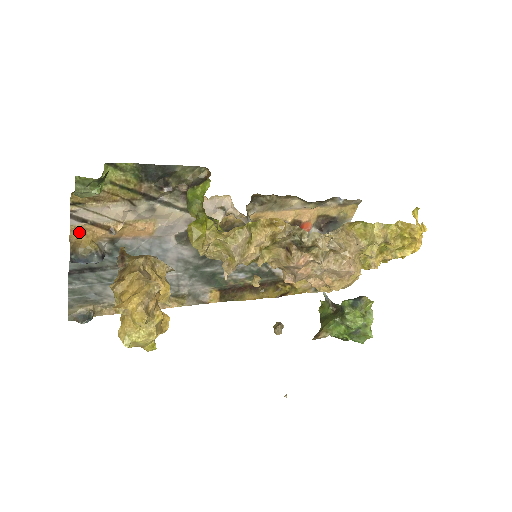
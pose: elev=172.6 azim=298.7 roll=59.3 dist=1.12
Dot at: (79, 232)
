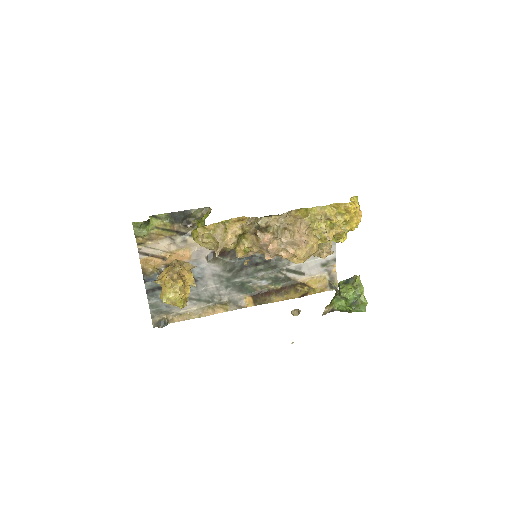
Dot at: (146, 263)
